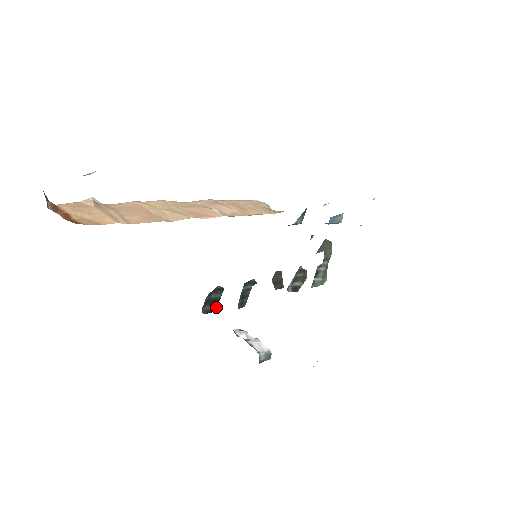
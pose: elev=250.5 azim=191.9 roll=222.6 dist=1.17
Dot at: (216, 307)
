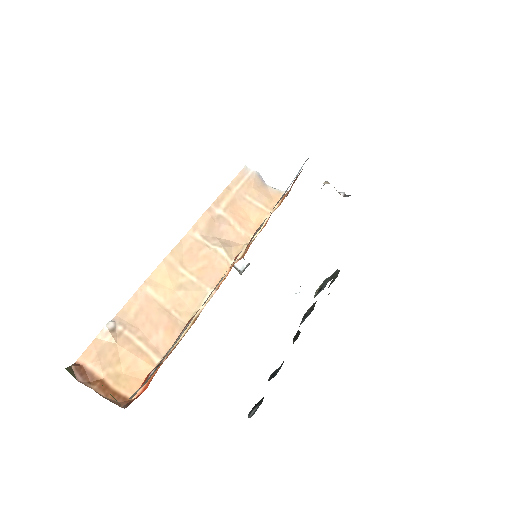
Dot at: (256, 404)
